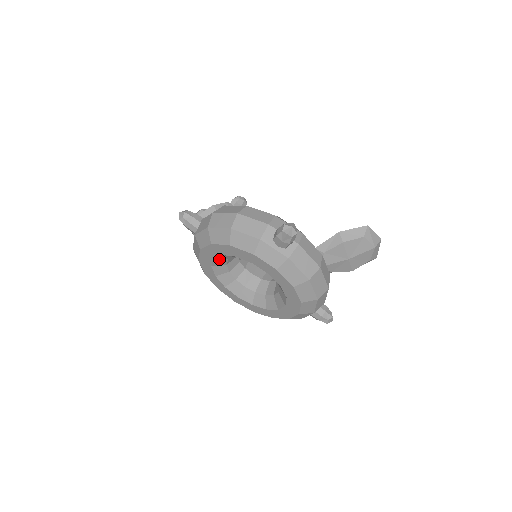
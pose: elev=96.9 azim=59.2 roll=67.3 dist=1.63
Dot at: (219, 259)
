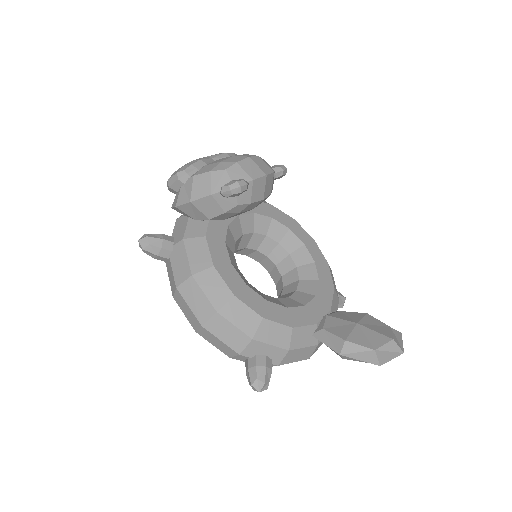
Dot at: occluded
